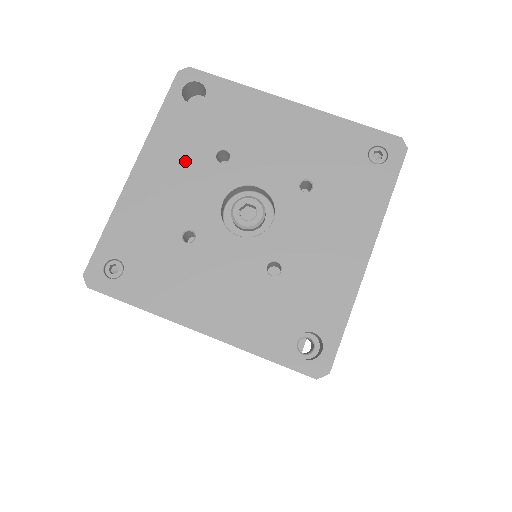
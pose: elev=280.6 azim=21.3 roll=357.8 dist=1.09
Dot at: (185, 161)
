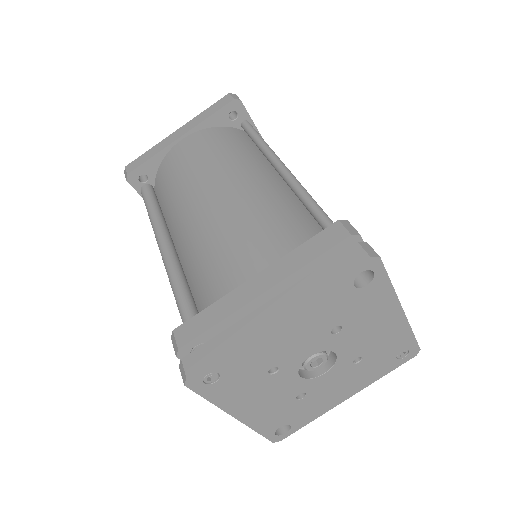
Dot at: (314, 325)
